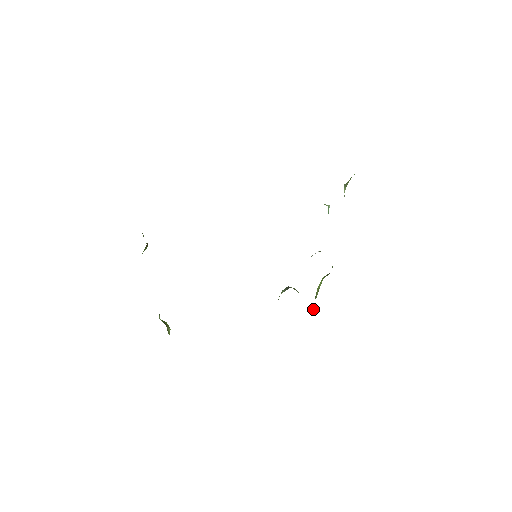
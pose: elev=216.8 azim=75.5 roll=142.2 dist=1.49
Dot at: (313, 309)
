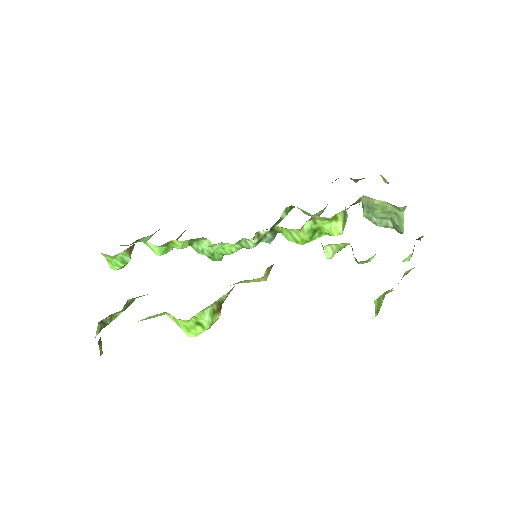
Dot at: occluded
